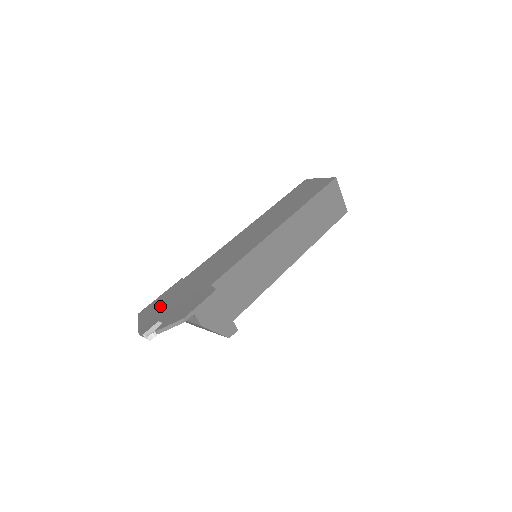
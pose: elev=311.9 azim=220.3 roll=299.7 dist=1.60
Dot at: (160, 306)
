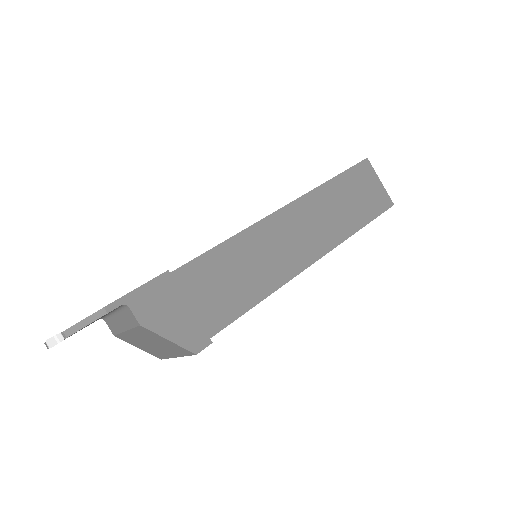
Dot at: occluded
